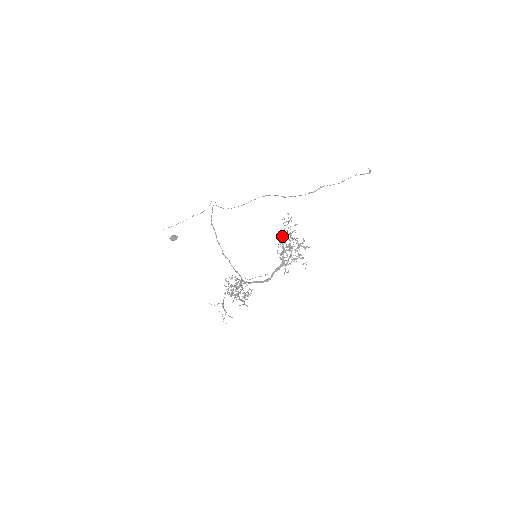
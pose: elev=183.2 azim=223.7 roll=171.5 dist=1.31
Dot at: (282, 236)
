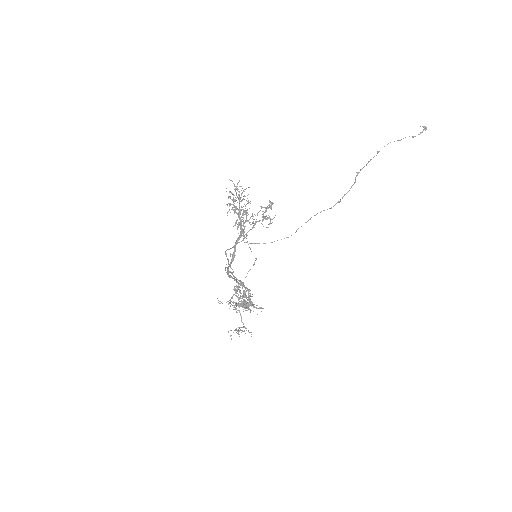
Dot at: (231, 204)
